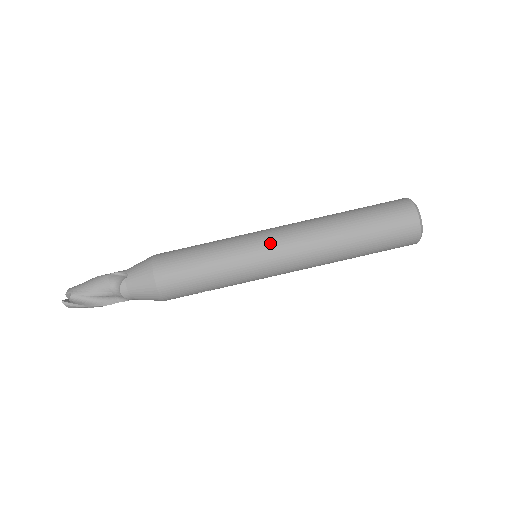
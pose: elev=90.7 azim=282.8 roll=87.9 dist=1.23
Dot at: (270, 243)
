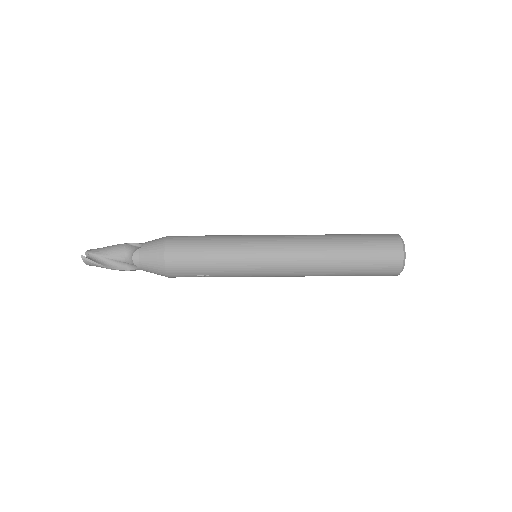
Dot at: (270, 243)
